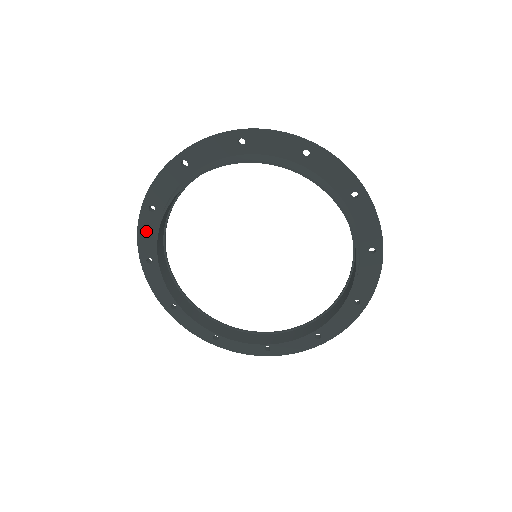
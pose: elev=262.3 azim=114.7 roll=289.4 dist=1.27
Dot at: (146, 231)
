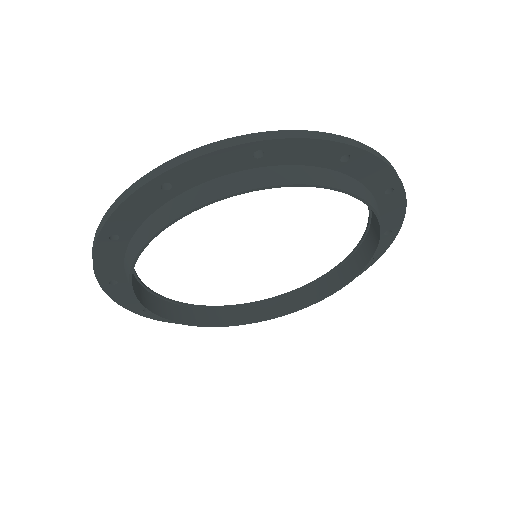
Dot at: (136, 207)
